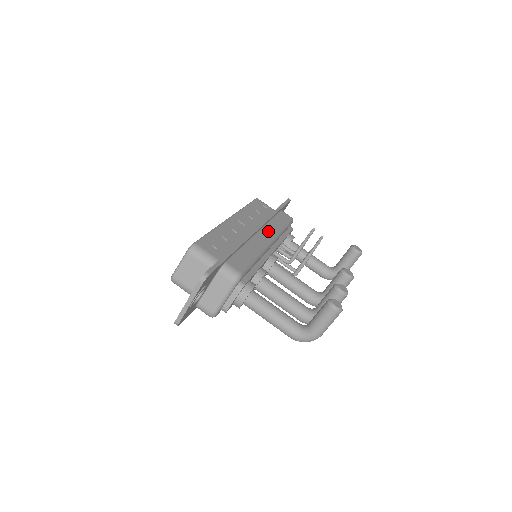
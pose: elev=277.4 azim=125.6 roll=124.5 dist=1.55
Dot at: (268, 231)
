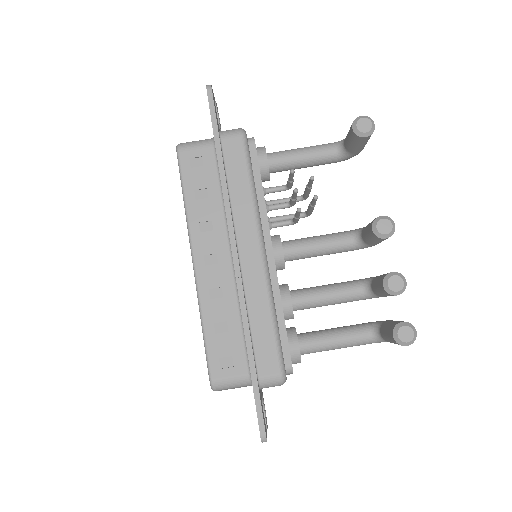
Dot at: (244, 231)
